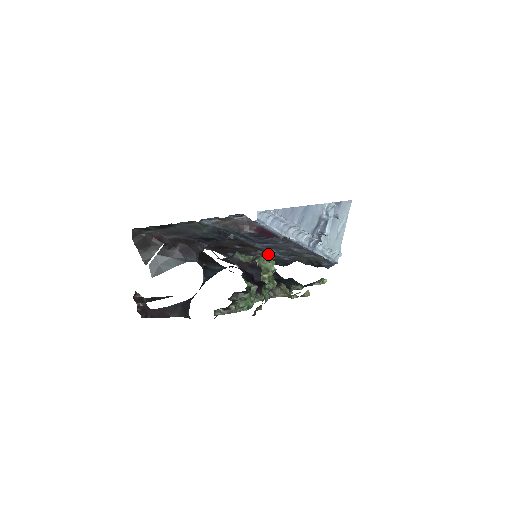
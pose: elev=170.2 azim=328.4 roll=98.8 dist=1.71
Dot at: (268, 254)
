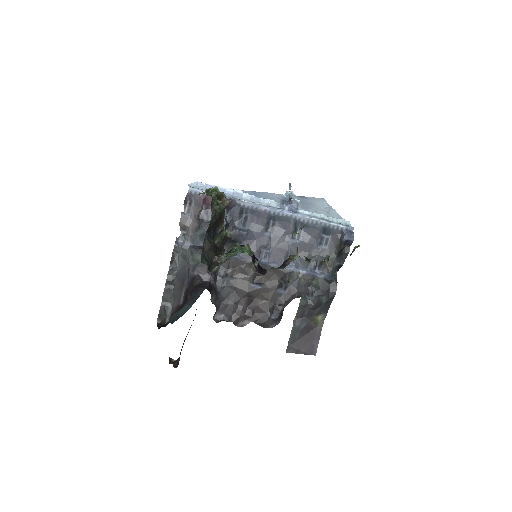
Dot at: (295, 278)
